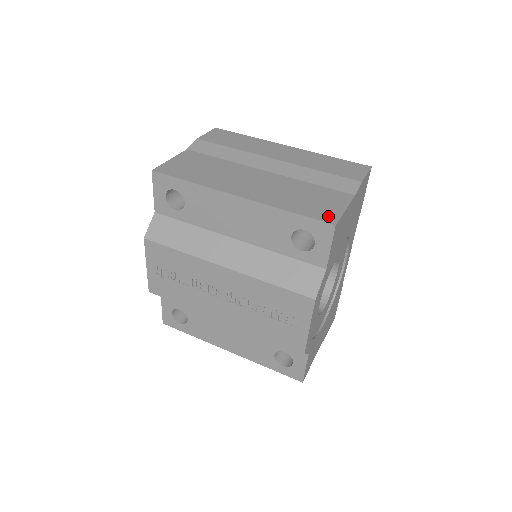
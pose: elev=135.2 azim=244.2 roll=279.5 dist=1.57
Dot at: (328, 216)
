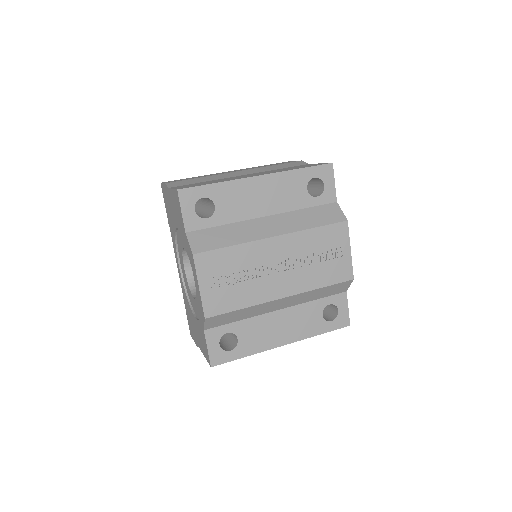
Dot at: occluded
